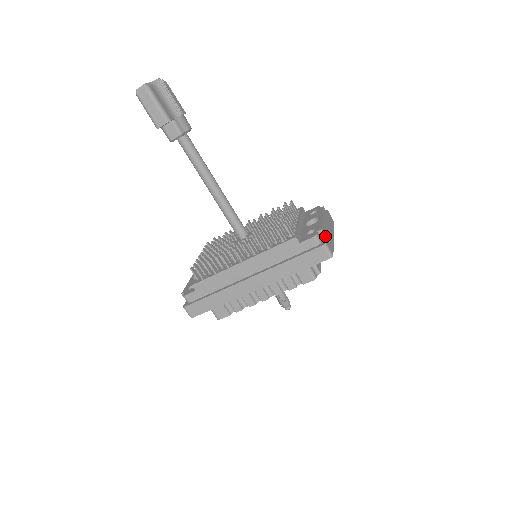
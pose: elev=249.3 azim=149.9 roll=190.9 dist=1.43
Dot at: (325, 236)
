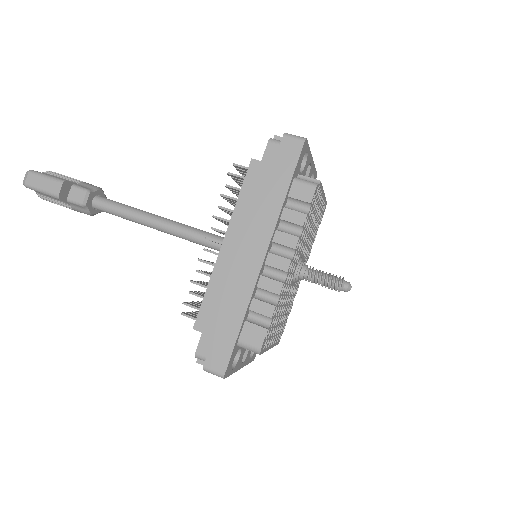
Dot at: occluded
